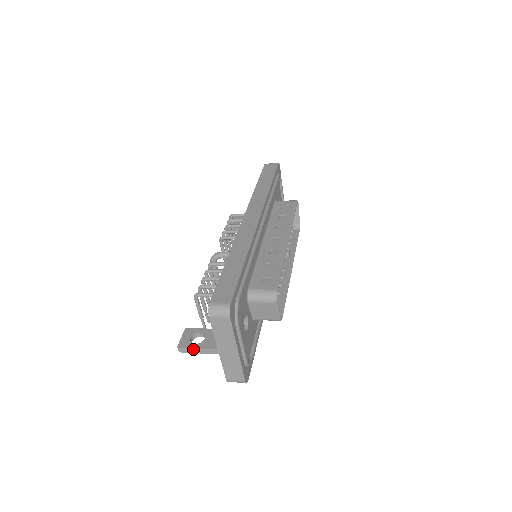
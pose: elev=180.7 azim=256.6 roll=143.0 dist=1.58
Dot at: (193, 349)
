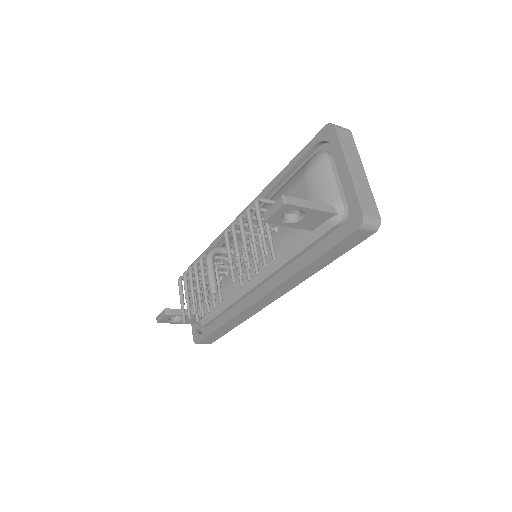
Dot at: (301, 200)
